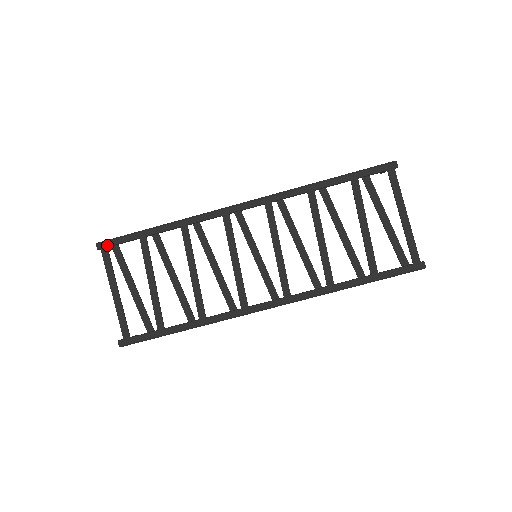
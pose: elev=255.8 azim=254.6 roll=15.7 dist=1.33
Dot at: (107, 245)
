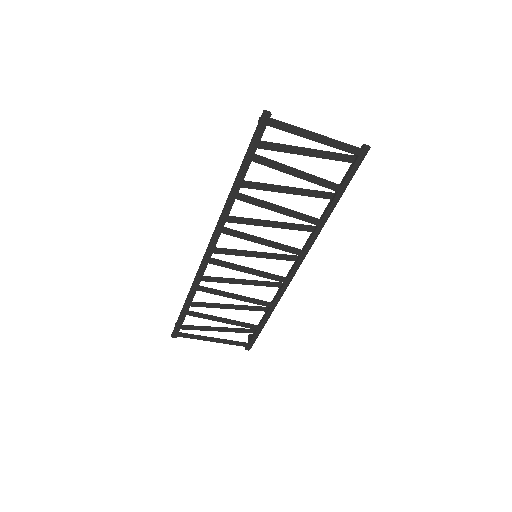
Dot at: (177, 333)
